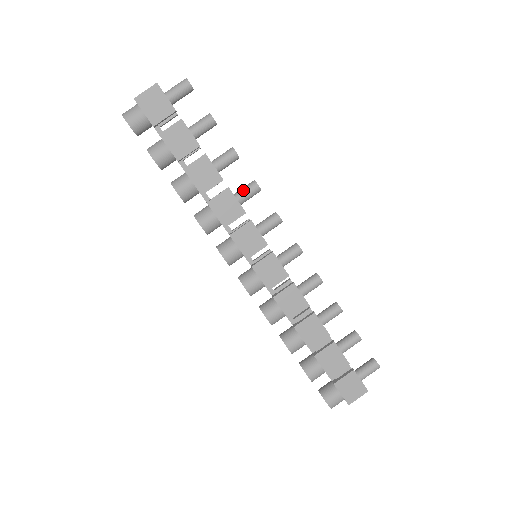
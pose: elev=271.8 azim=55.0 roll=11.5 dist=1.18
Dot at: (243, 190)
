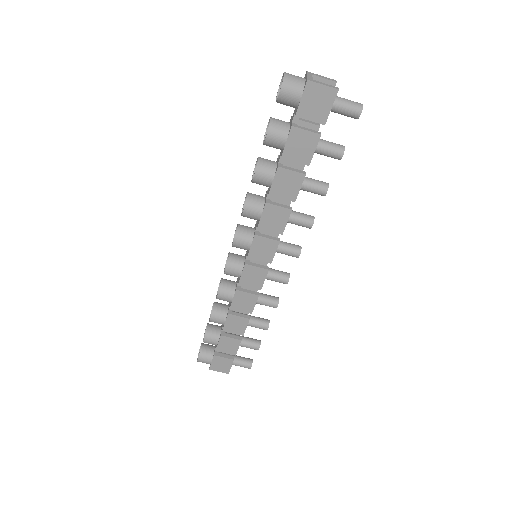
Dot at: (299, 217)
